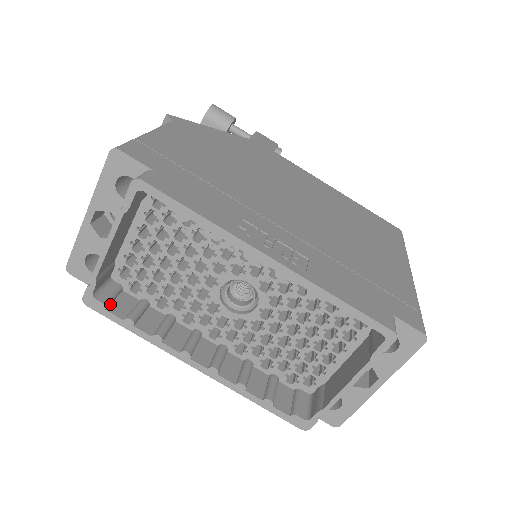
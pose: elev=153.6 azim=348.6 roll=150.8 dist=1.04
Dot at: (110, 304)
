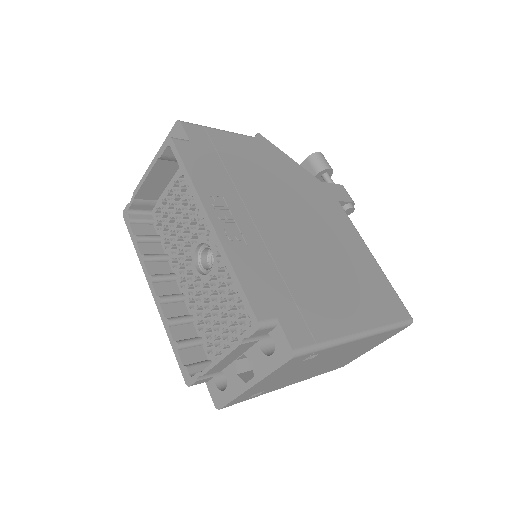
Dot at: (136, 224)
